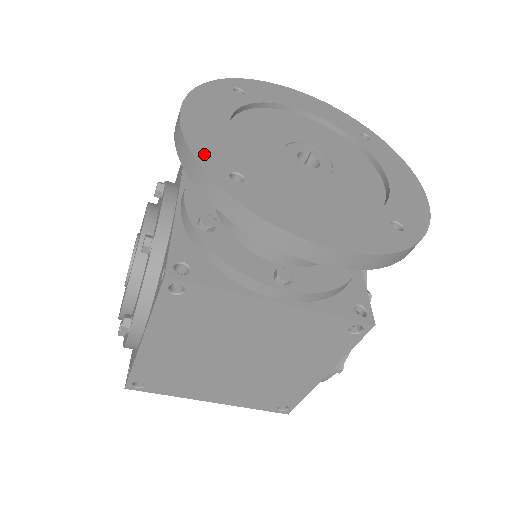
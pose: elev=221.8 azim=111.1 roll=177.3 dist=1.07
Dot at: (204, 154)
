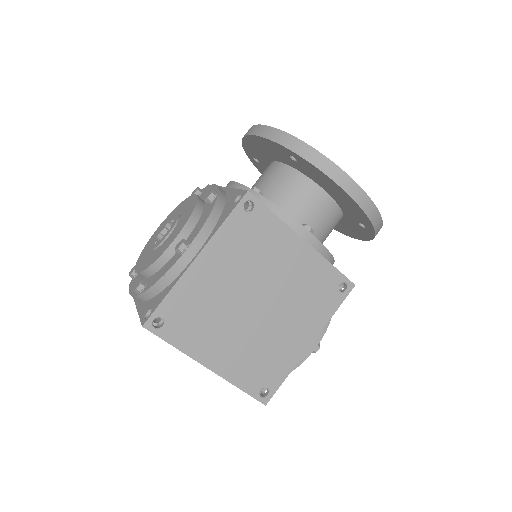
Dot at: occluded
